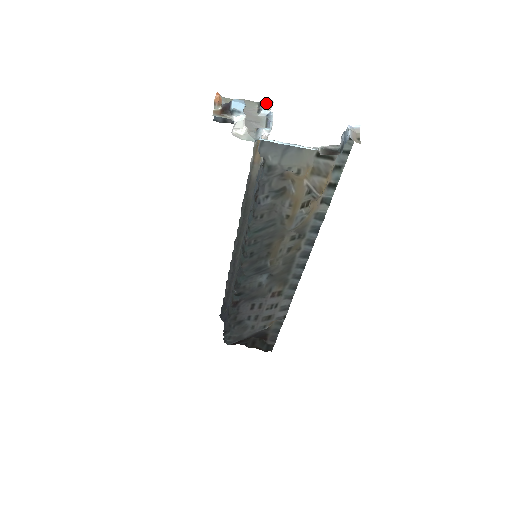
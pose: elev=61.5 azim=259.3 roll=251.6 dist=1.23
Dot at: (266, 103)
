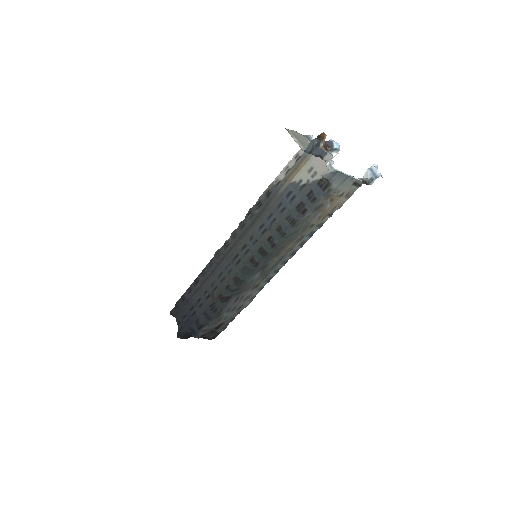
Dot at: (311, 137)
